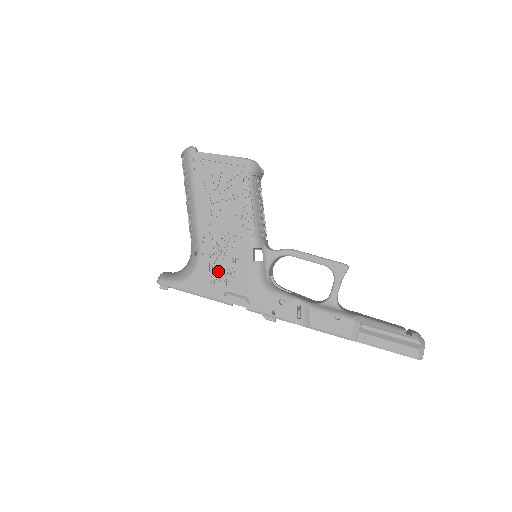
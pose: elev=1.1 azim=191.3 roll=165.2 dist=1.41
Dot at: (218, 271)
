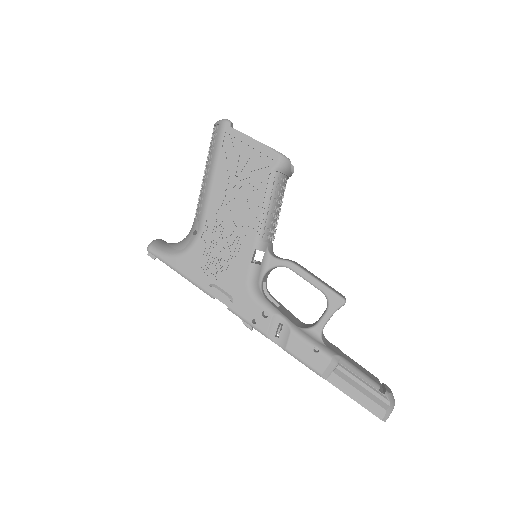
Dot at: (212, 259)
